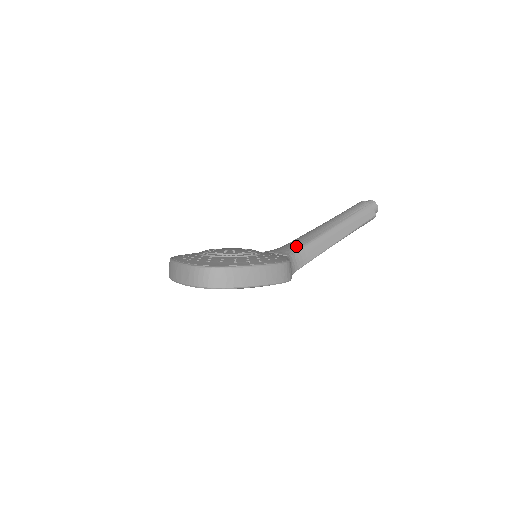
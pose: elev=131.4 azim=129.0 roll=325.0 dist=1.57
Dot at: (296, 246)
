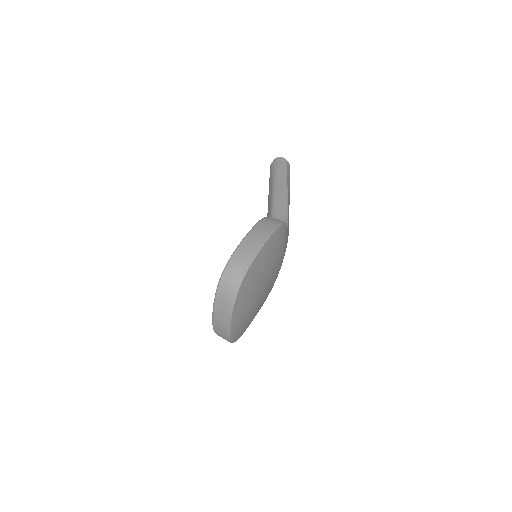
Dot at: occluded
